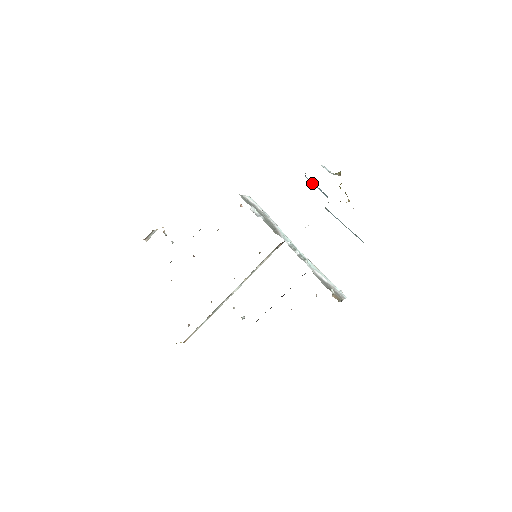
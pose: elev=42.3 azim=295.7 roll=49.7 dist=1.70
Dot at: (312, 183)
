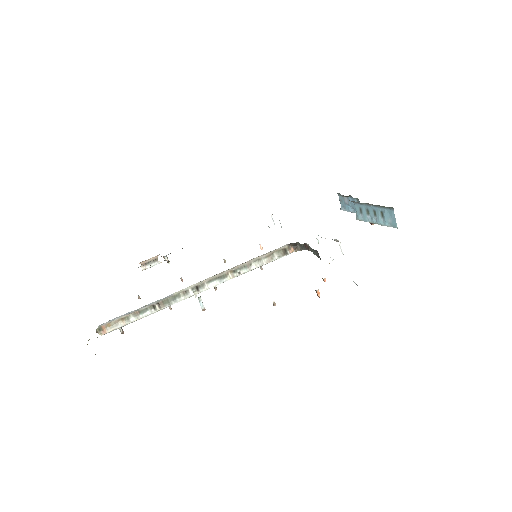
Dot at: (347, 211)
